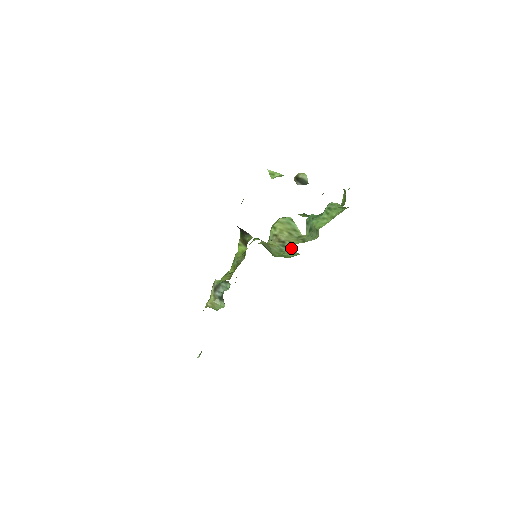
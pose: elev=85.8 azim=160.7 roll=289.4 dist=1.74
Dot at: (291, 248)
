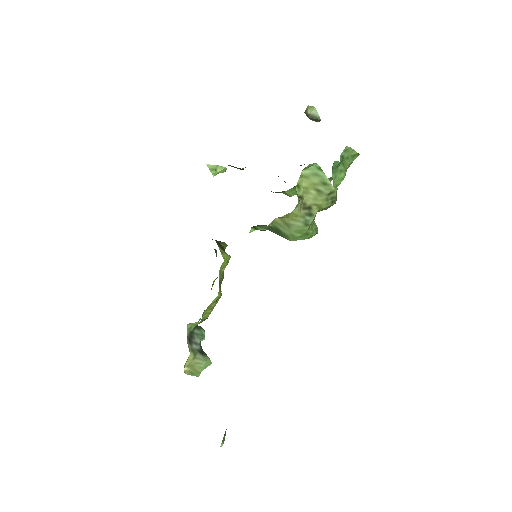
Dot at: occluded
